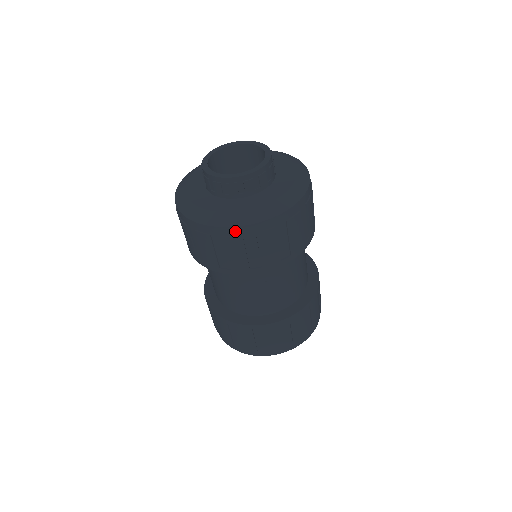
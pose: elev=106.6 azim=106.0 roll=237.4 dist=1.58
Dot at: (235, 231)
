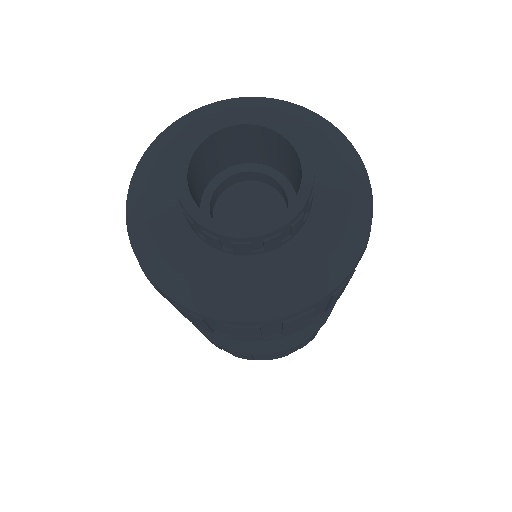
Dot at: (150, 277)
